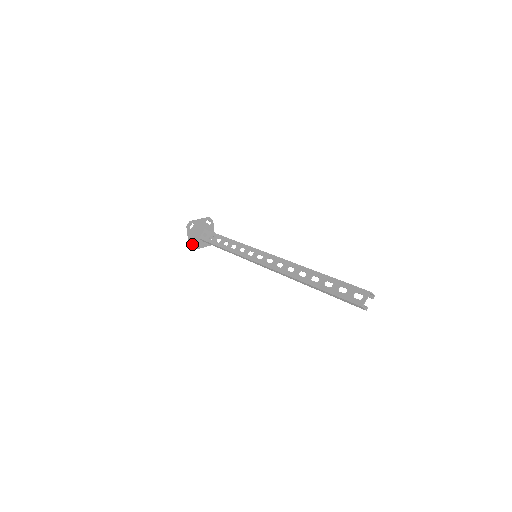
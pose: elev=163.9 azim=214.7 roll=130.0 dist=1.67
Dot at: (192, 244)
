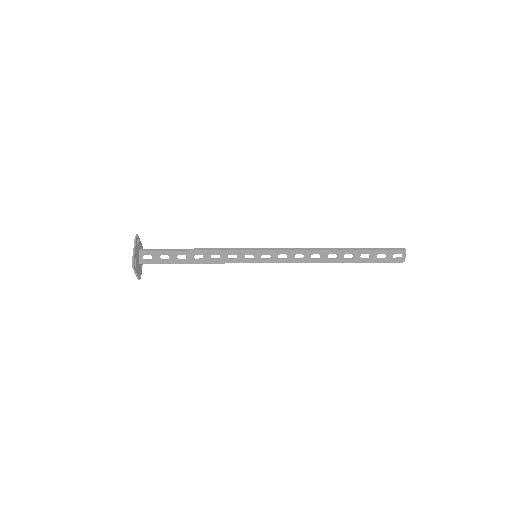
Dot at: (139, 275)
